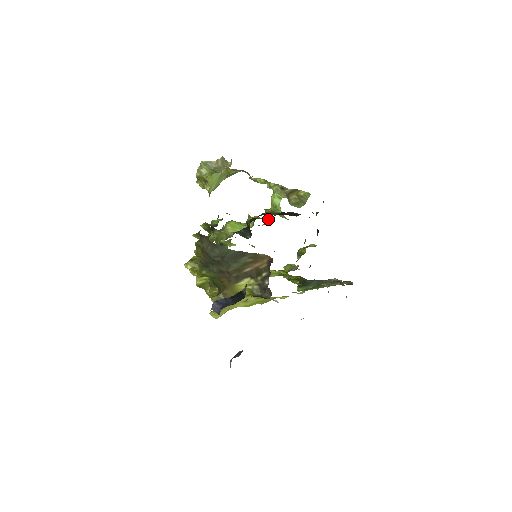
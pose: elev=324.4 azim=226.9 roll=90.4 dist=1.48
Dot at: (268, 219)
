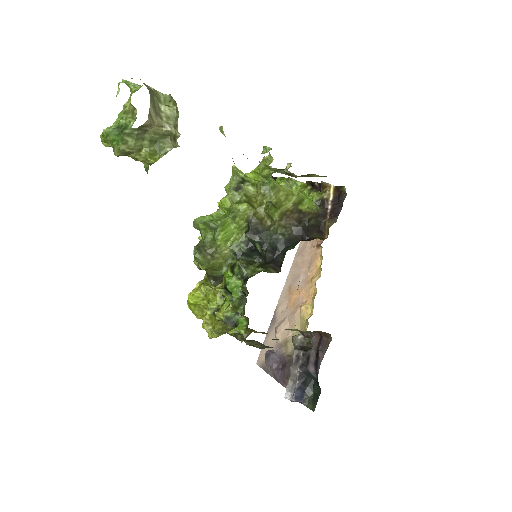
Dot at: (246, 180)
